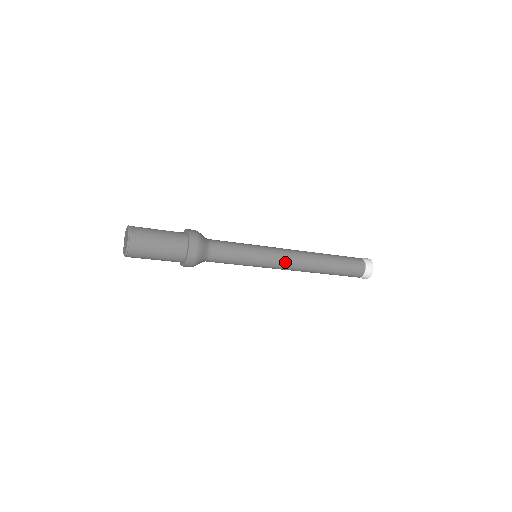
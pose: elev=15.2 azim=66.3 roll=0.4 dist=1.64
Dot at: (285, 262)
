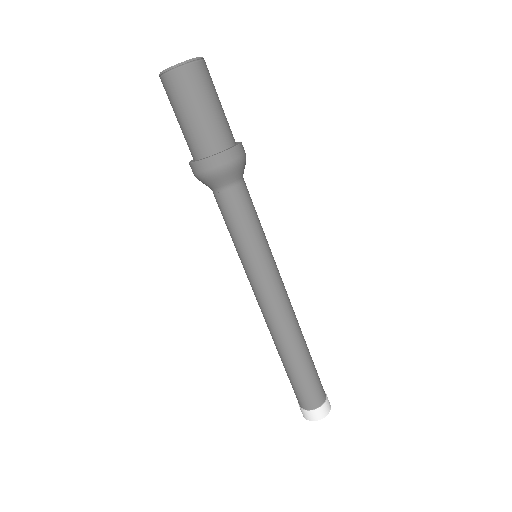
Dot at: occluded
